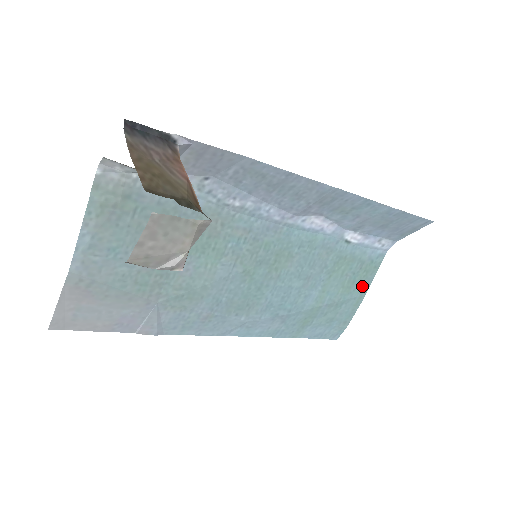
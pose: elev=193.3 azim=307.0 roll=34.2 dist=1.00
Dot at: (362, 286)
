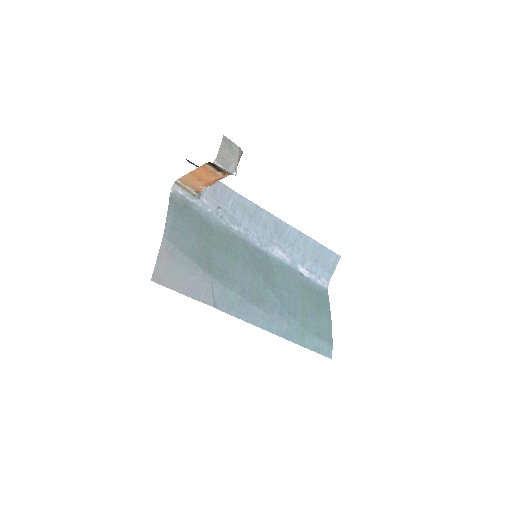
Dot at: (326, 311)
